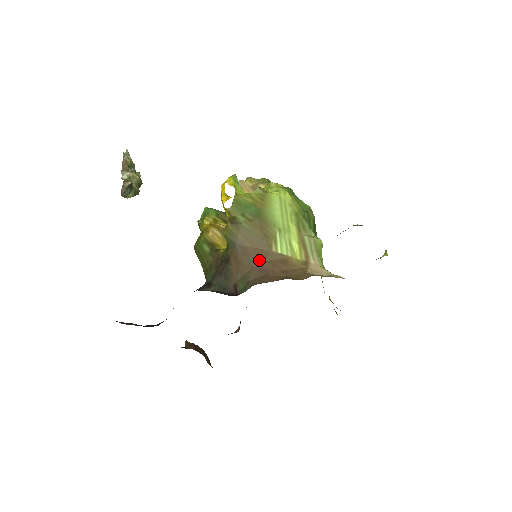
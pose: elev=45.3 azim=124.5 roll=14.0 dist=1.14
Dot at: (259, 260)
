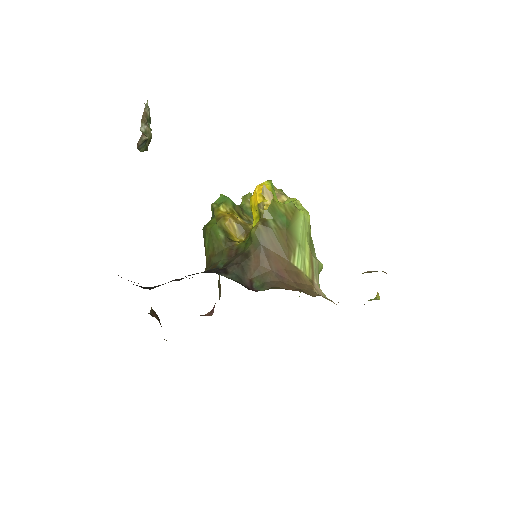
Dot at: (278, 266)
